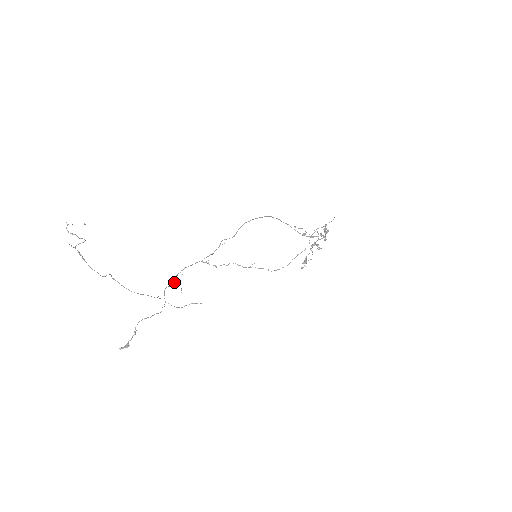
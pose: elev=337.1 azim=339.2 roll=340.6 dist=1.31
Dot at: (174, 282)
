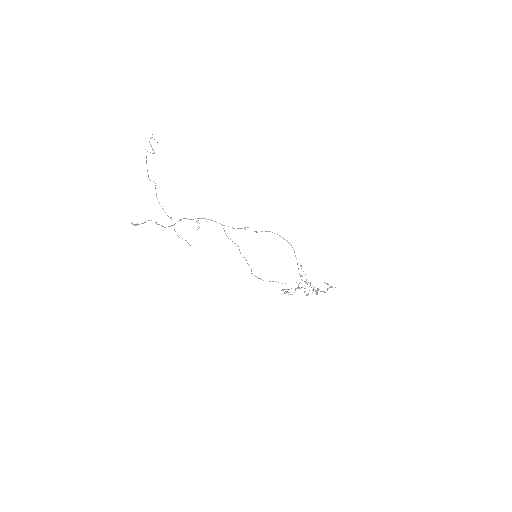
Dot at: occluded
